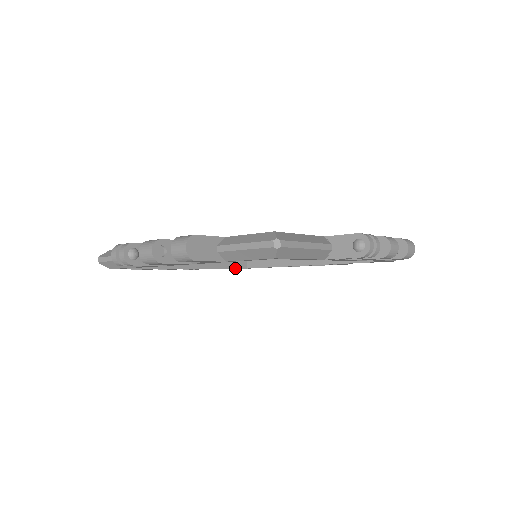
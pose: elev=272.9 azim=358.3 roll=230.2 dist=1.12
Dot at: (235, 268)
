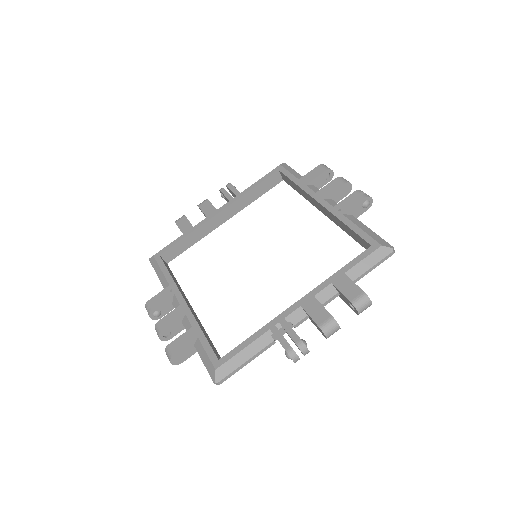
Dot at: (269, 189)
